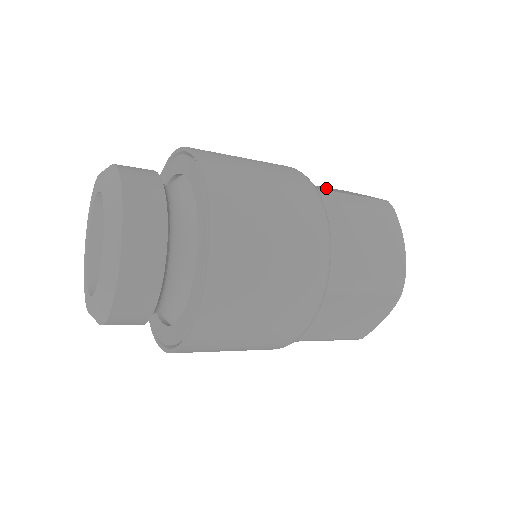
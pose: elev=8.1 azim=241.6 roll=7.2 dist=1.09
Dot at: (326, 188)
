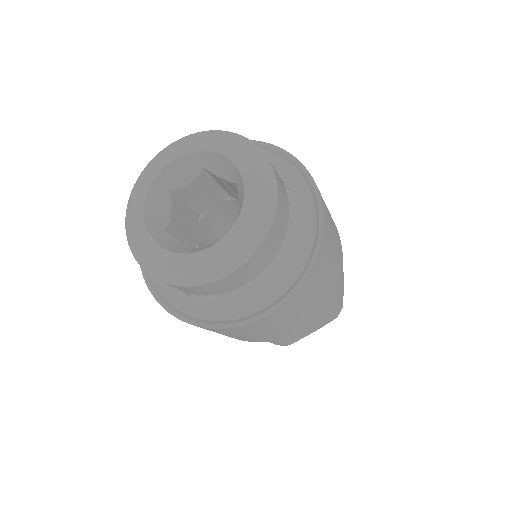
Dot at: occluded
